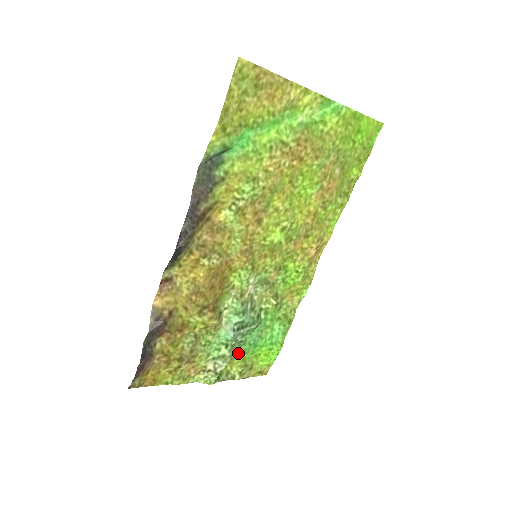
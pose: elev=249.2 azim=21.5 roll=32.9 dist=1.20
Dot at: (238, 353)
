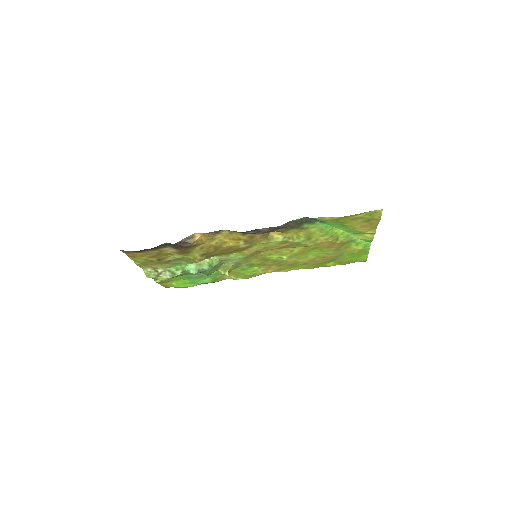
Dot at: occluded
